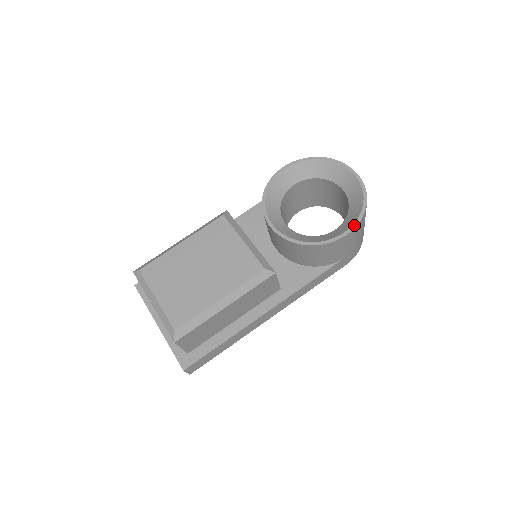
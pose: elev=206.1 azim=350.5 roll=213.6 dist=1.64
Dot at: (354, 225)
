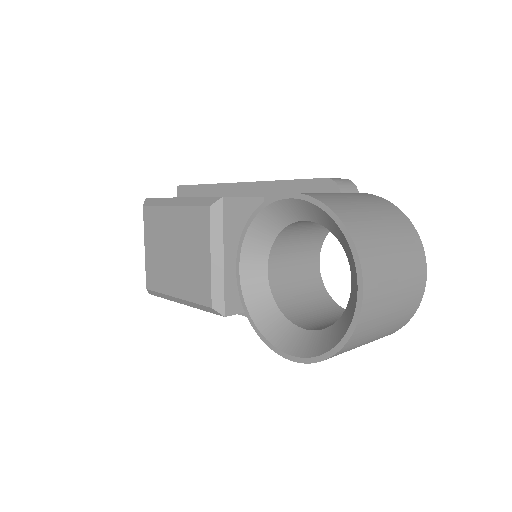
Dot at: (304, 360)
